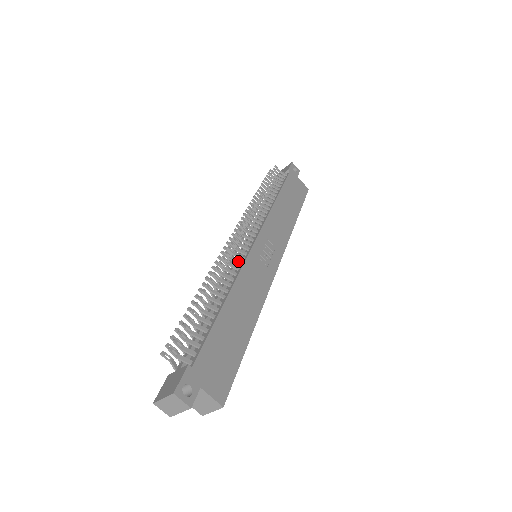
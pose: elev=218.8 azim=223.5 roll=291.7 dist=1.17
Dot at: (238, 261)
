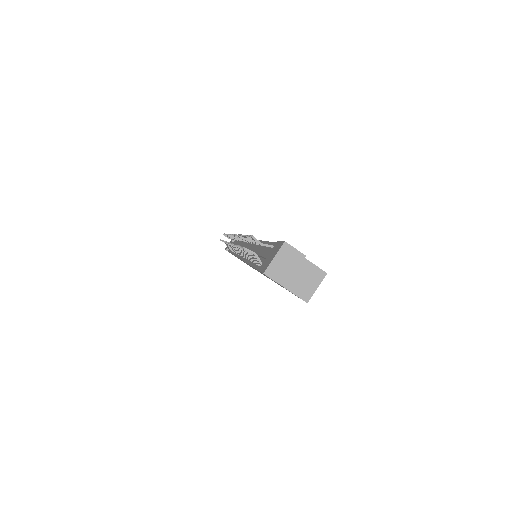
Dot at: occluded
